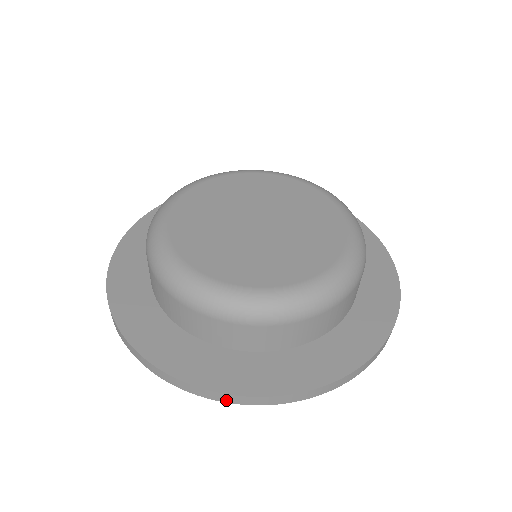
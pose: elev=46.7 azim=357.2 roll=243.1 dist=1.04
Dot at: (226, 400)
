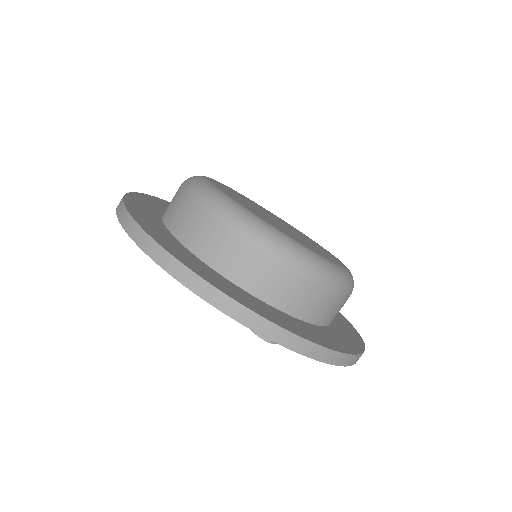
Dot at: (267, 333)
